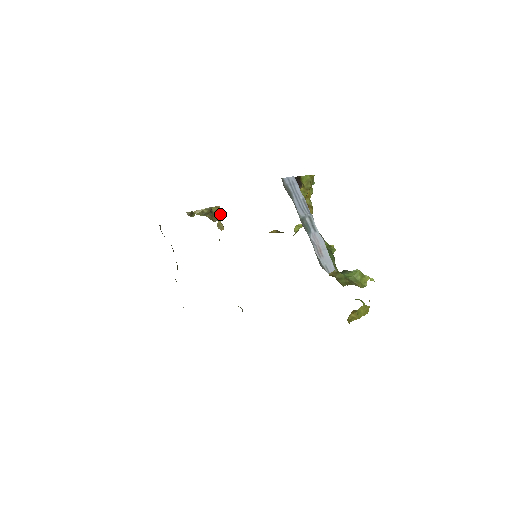
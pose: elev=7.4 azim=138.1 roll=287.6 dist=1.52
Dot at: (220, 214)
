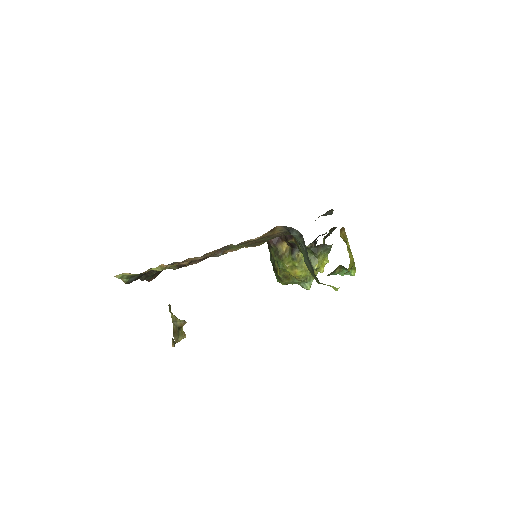
Dot at: (179, 341)
